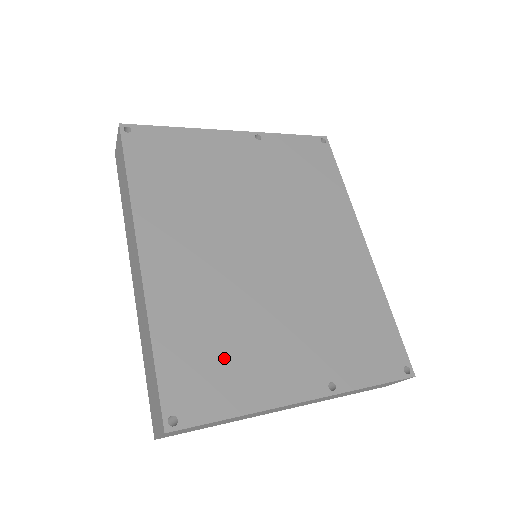
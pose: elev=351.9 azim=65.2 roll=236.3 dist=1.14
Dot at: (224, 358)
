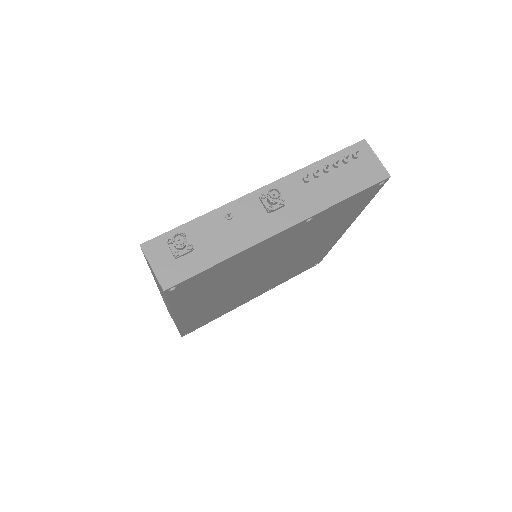
Dot at: (217, 313)
